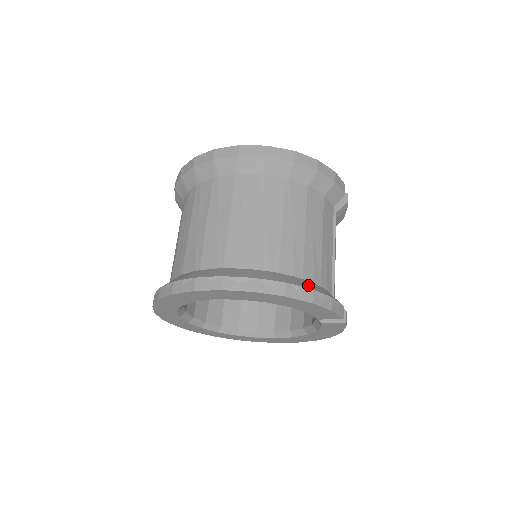
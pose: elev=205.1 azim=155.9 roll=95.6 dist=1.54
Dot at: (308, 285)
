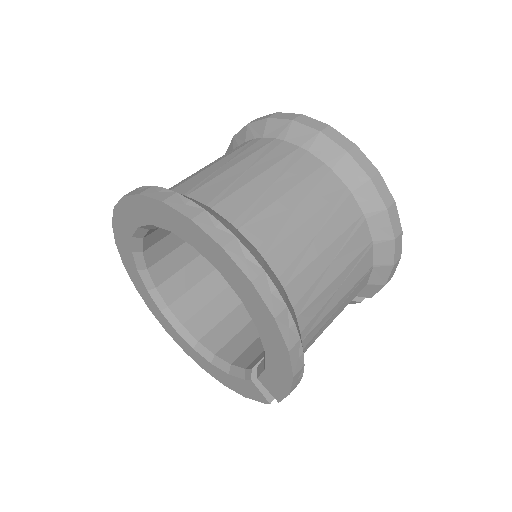
Dot at: occluded
